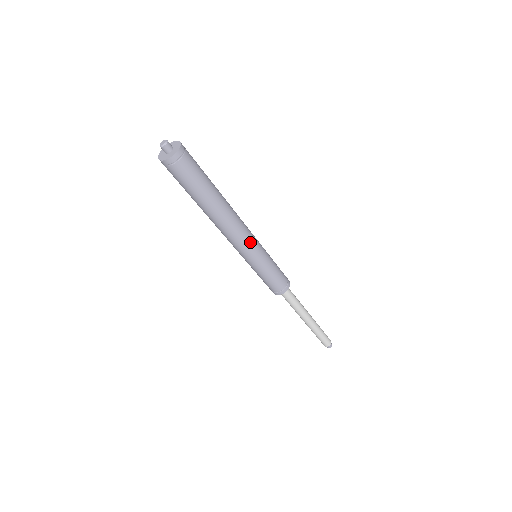
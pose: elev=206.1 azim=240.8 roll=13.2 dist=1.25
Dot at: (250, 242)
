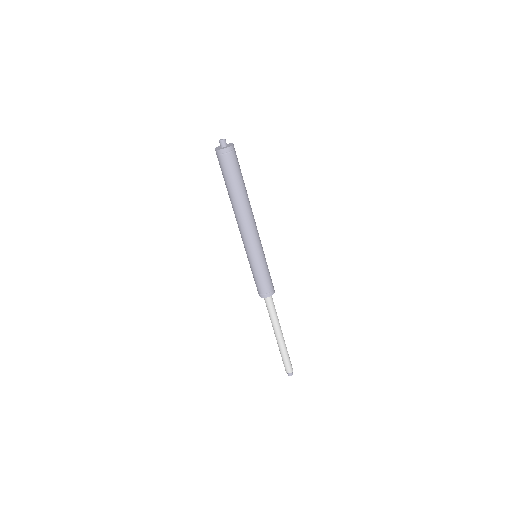
Dot at: (256, 239)
